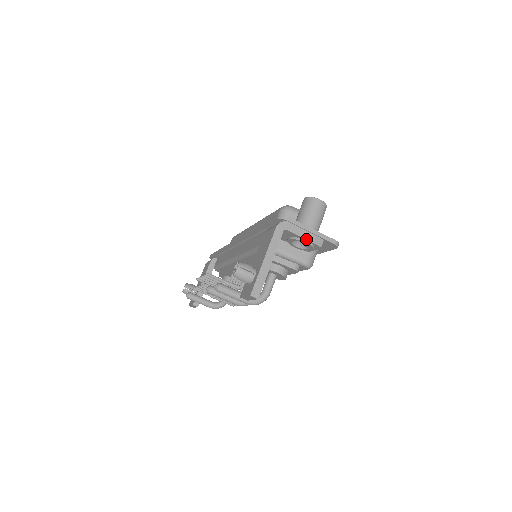
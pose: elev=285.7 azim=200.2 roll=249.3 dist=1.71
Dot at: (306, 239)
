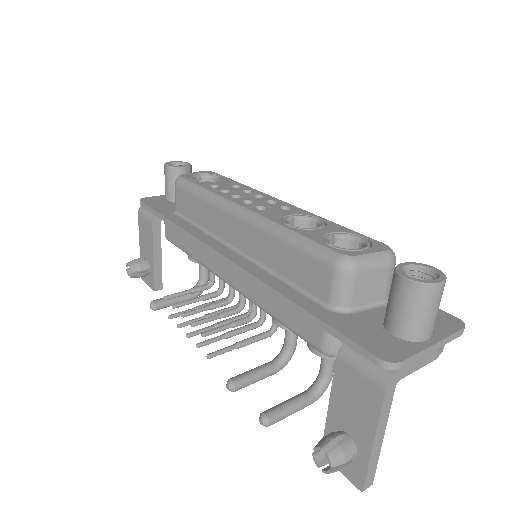
Dot at: occluded
